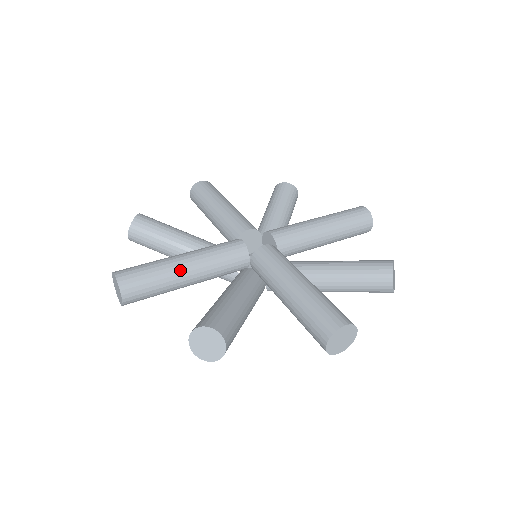
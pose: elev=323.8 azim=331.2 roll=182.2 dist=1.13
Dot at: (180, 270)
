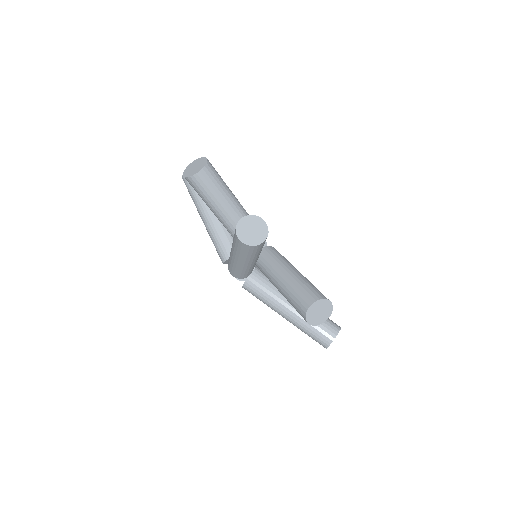
Dot at: (234, 201)
